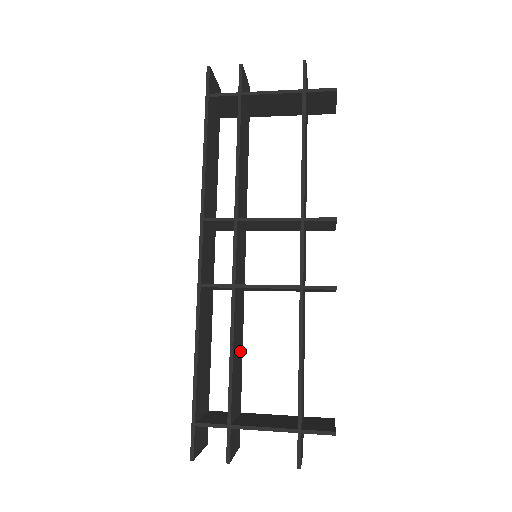
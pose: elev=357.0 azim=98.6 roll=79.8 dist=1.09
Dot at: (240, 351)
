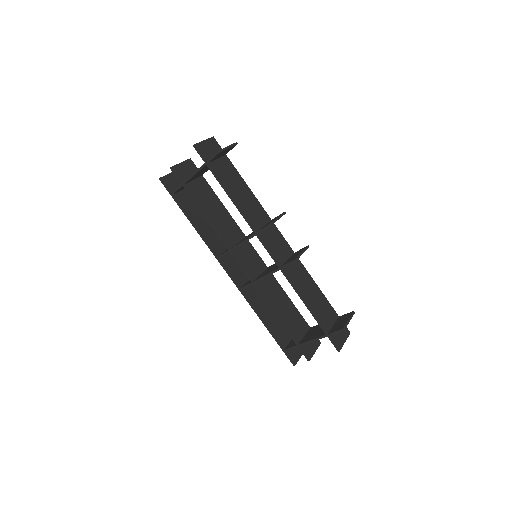
Dot at: (286, 302)
